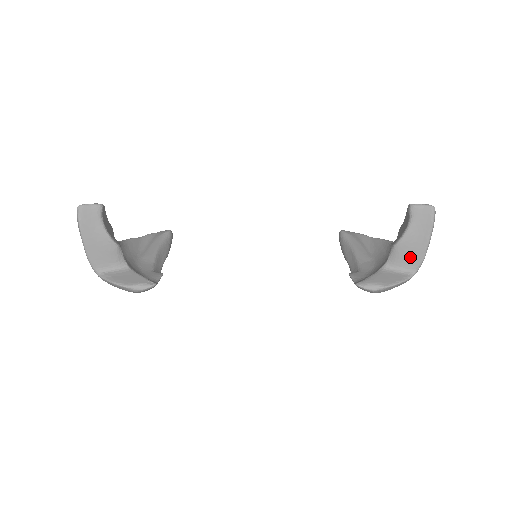
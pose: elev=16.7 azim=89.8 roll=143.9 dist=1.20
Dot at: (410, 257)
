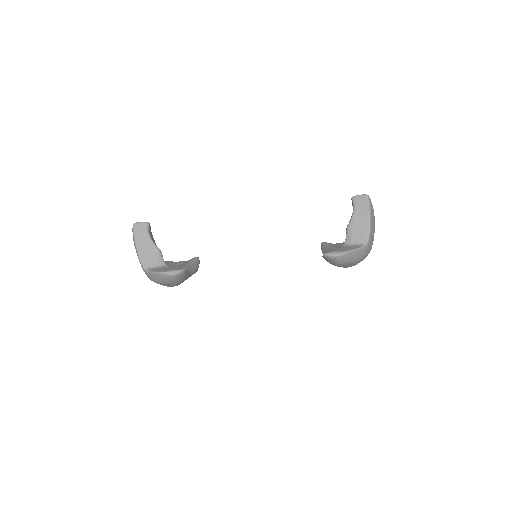
Dot at: (360, 233)
